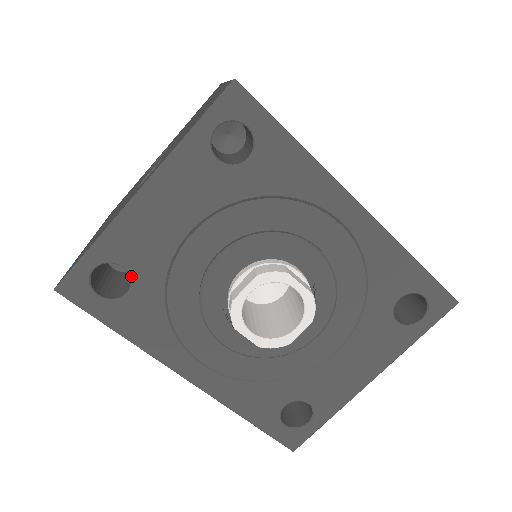
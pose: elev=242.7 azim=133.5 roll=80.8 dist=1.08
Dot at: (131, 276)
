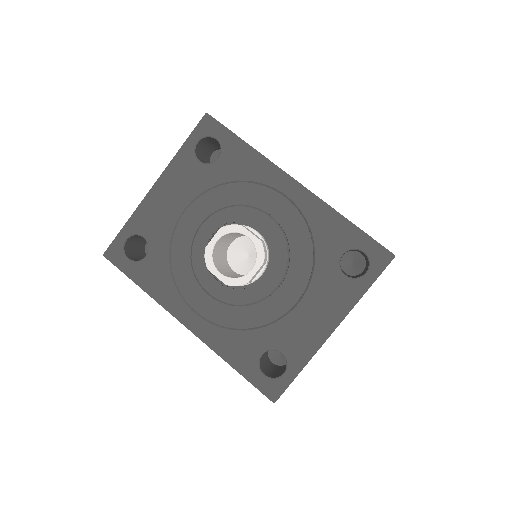
Dot at: (148, 243)
